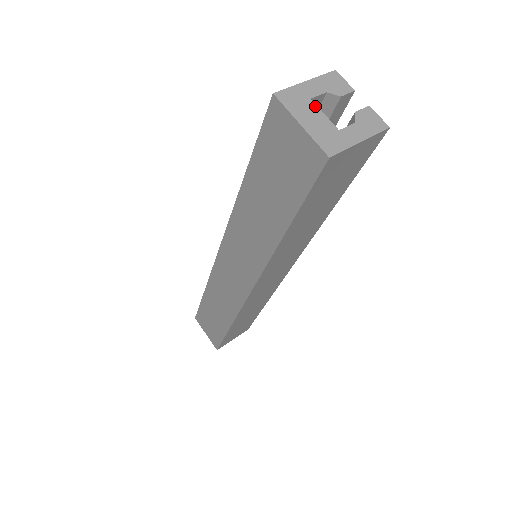
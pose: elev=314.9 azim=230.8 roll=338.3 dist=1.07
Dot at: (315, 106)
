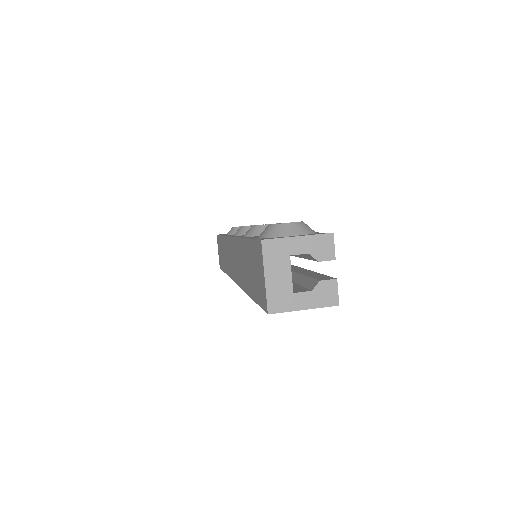
Dot at: (289, 264)
